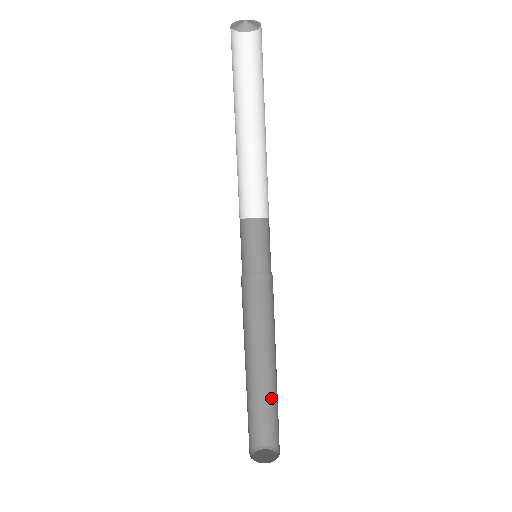
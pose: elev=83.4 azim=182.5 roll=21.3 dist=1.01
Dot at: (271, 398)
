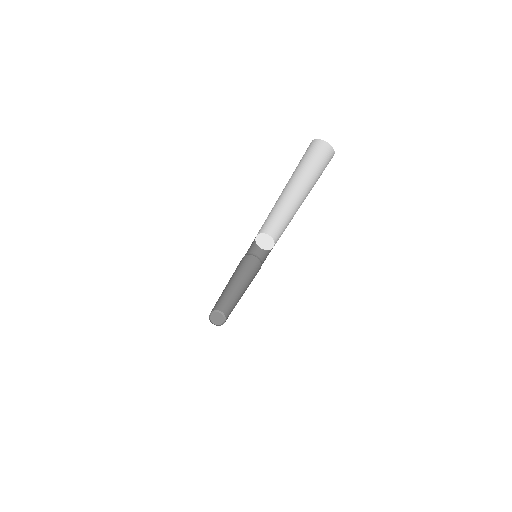
Dot at: (231, 299)
